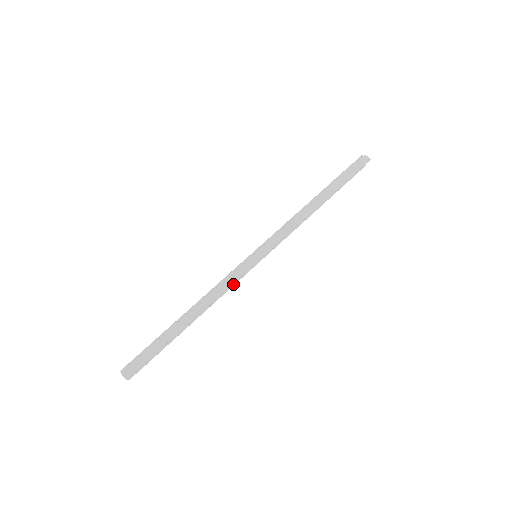
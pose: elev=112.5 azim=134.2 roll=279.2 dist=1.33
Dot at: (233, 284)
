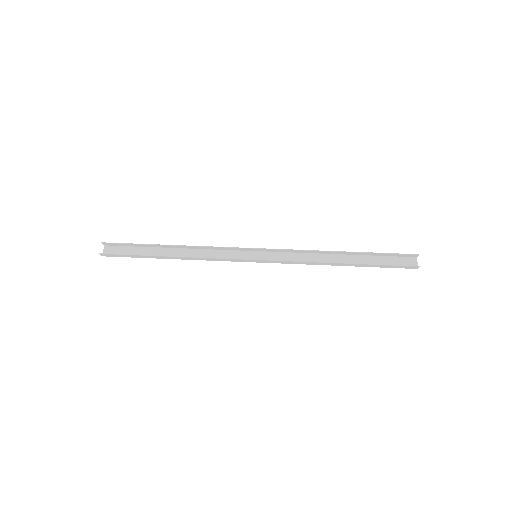
Dot at: (222, 258)
